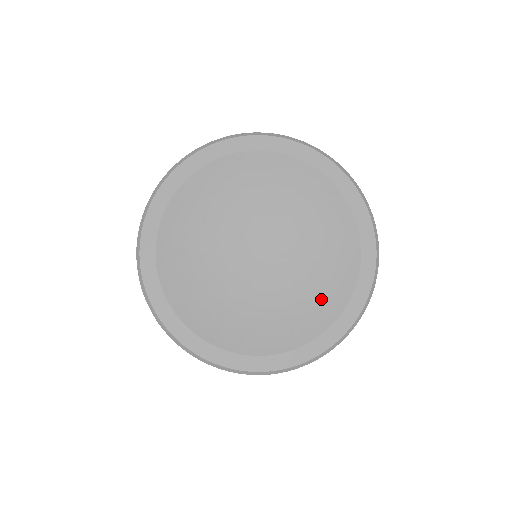
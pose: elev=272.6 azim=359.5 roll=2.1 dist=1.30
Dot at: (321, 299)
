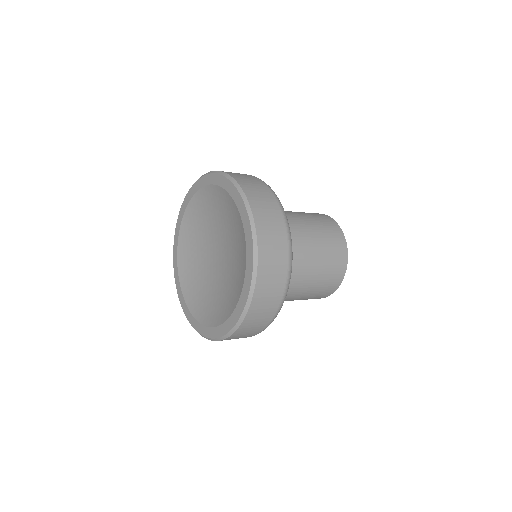
Dot at: (225, 305)
